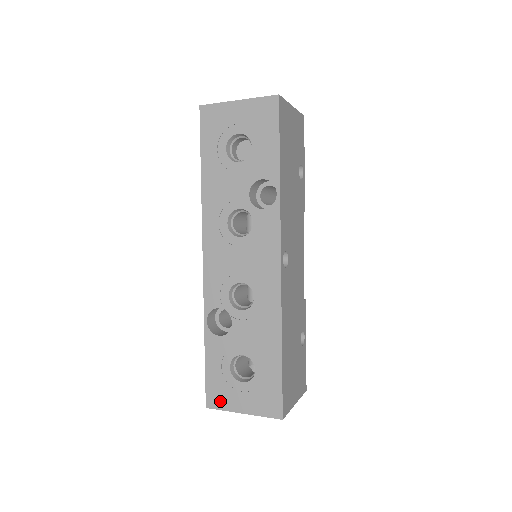
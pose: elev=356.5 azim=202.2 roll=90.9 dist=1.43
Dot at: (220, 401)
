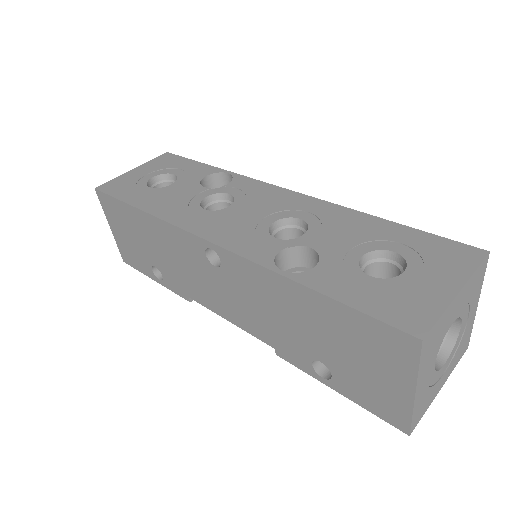
Dot at: (420, 312)
